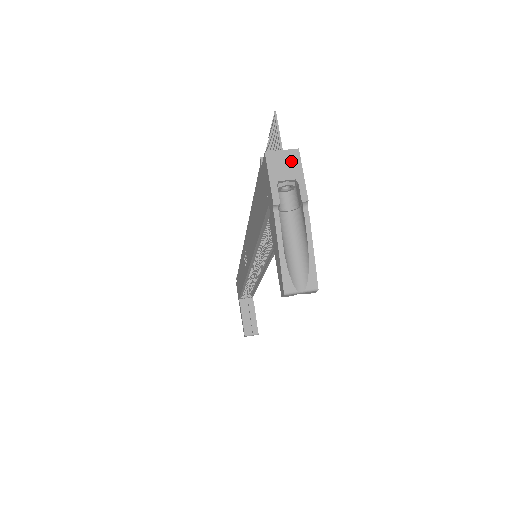
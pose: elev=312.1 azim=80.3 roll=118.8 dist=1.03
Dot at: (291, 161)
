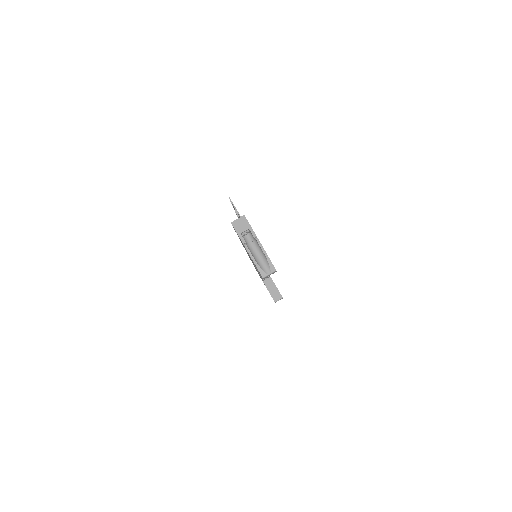
Dot at: (243, 222)
